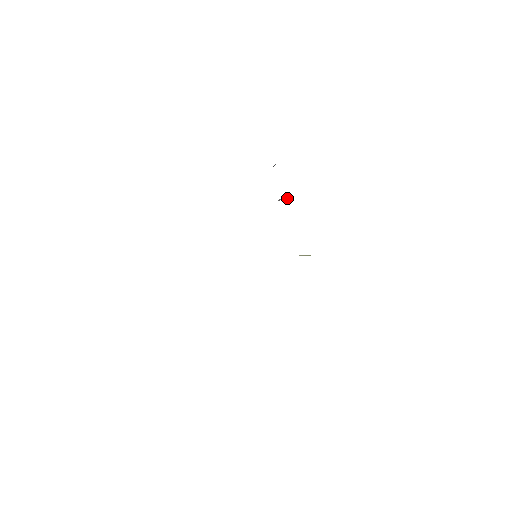
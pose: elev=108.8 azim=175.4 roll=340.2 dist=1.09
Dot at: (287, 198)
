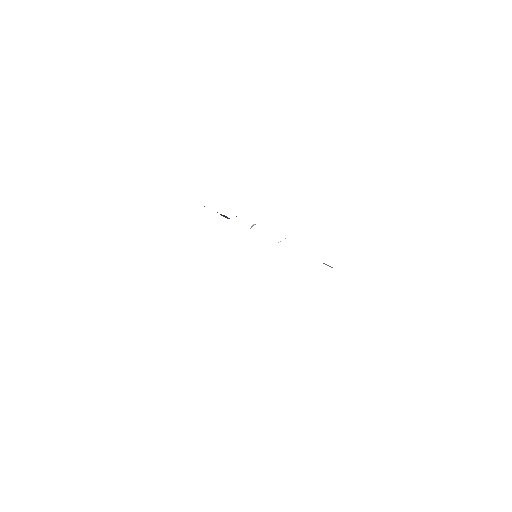
Dot at: (255, 224)
